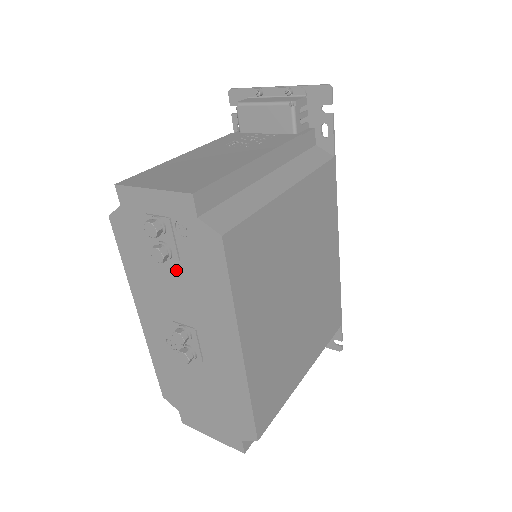
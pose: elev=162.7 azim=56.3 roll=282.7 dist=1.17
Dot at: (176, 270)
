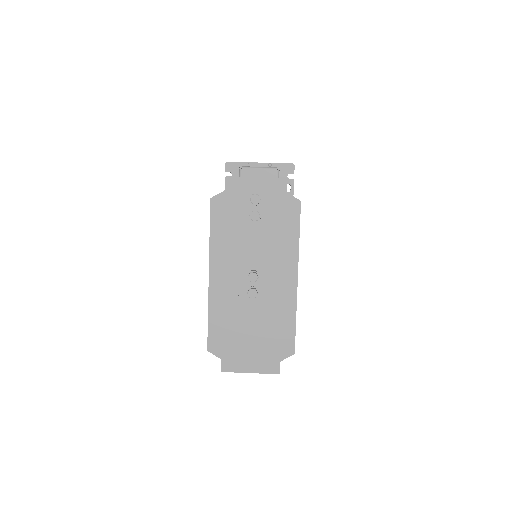
Dot at: (259, 229)
